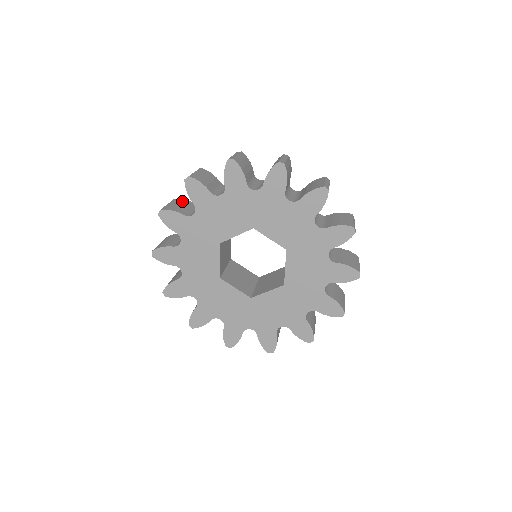
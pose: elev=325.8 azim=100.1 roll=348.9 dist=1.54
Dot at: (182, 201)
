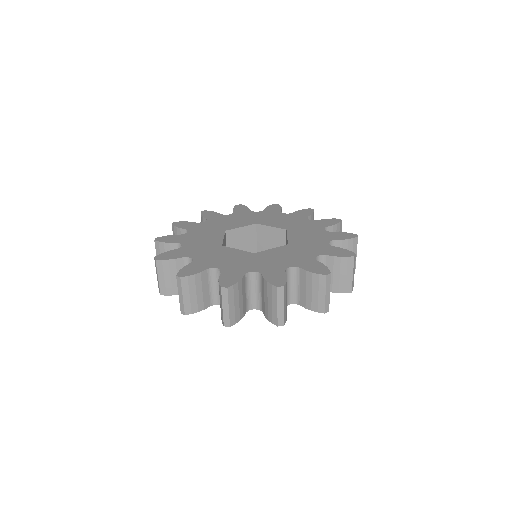
Dot at: occluded
